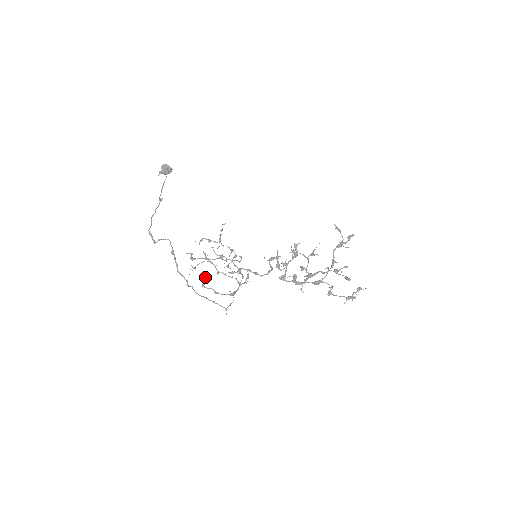
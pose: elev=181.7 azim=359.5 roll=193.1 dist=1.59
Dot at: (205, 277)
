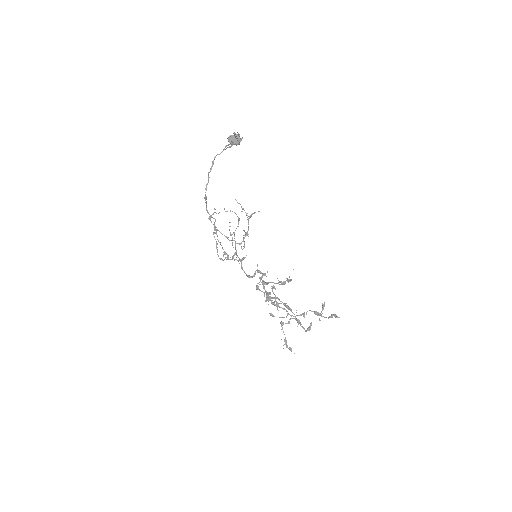
Dot at: occluded
